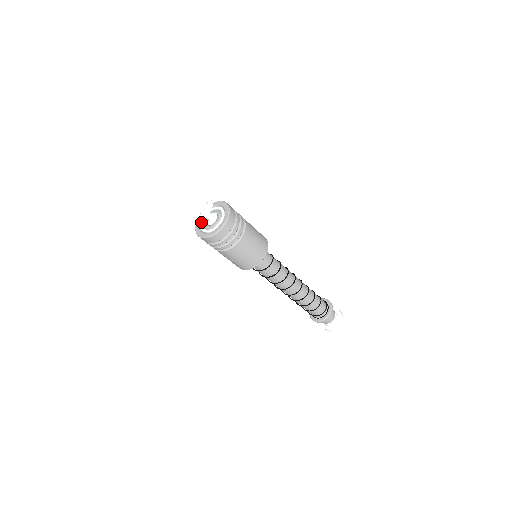
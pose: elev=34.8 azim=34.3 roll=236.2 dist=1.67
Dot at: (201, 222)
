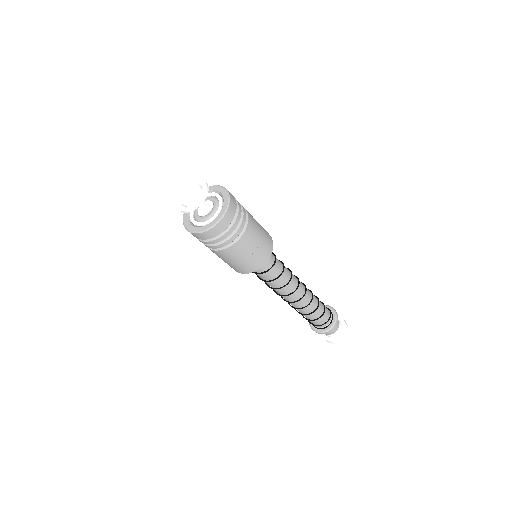
Dot at: (192, 222)
